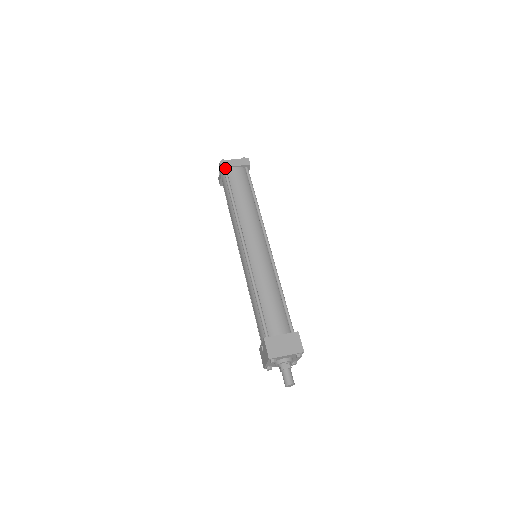
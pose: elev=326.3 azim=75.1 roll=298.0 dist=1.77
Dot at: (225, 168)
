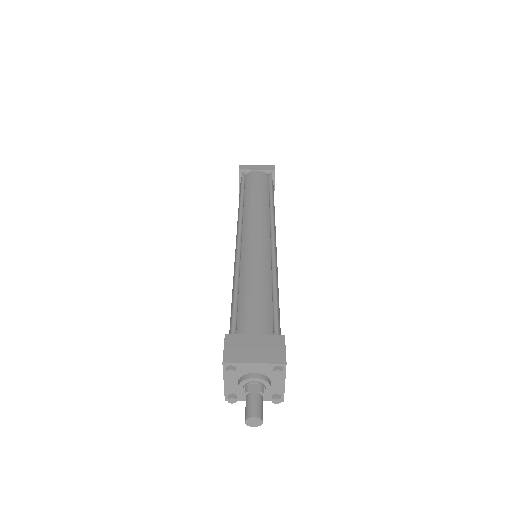
Dot at: (243, 171)
